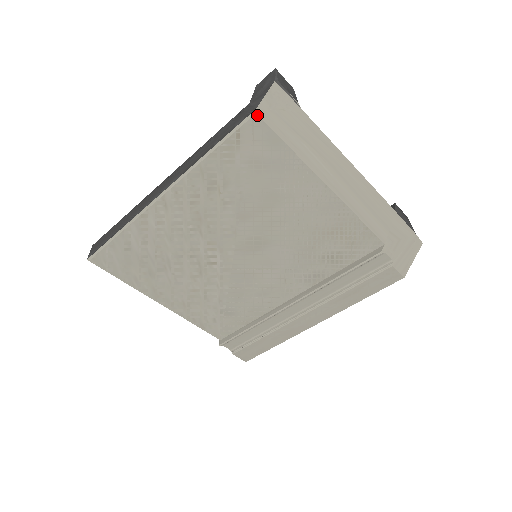
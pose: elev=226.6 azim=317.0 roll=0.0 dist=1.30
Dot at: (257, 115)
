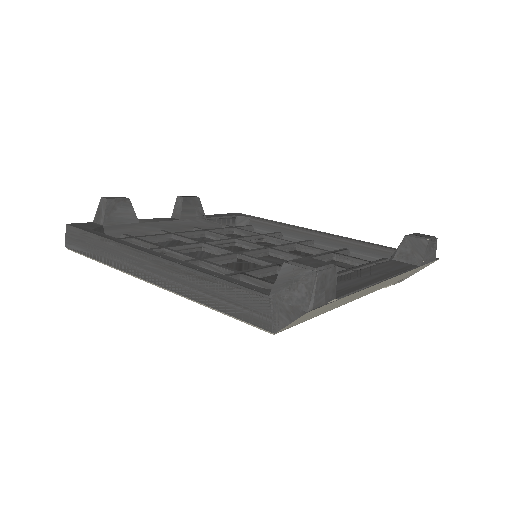
Dot at: occluded
